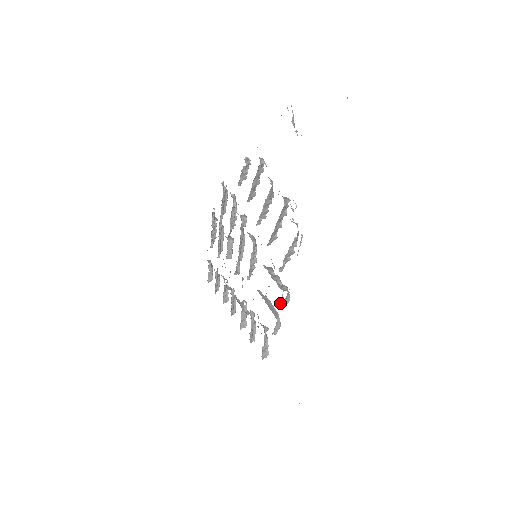
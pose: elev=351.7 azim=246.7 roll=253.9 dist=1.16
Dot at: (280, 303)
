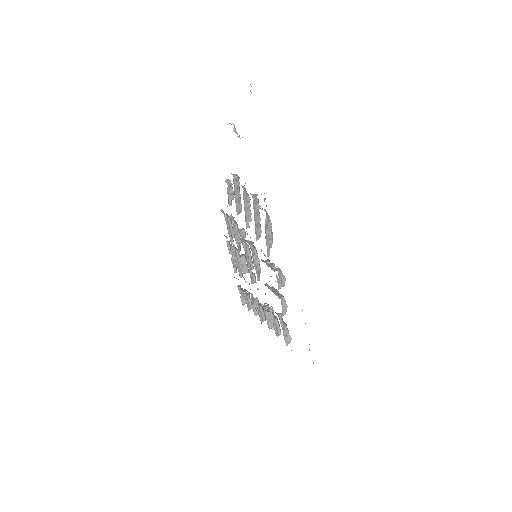
Dot at: occluded
